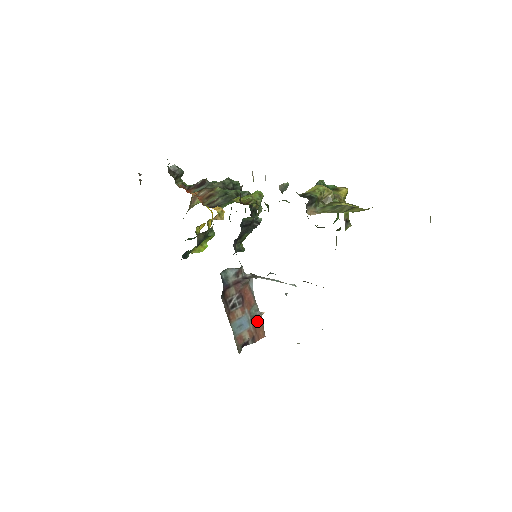
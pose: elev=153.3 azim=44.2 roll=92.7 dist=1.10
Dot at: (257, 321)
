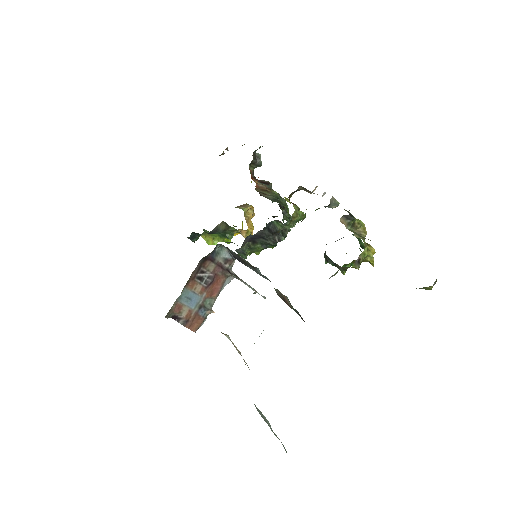
Dot at: (203, 313)
